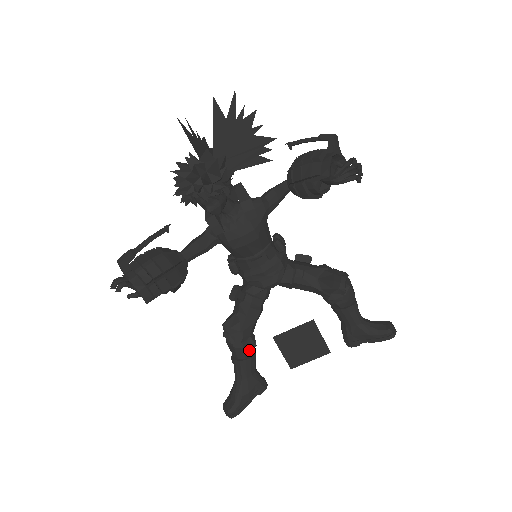
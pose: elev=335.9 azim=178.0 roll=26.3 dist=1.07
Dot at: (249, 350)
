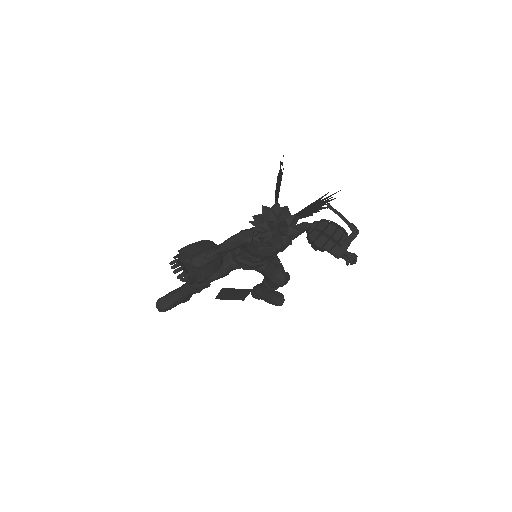
Dot at: occluded
